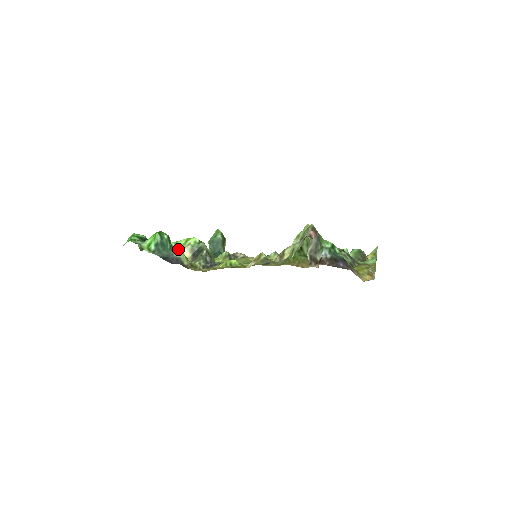
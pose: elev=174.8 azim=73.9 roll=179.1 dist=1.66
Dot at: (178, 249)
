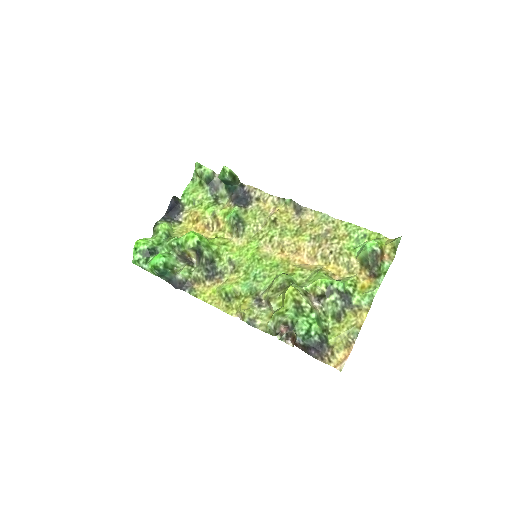
Dot at: (181, 247)
